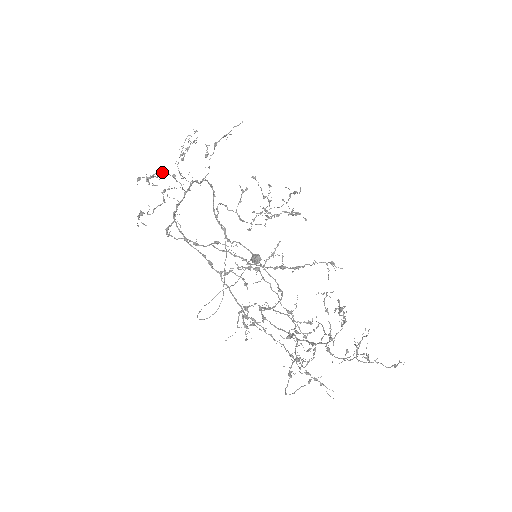
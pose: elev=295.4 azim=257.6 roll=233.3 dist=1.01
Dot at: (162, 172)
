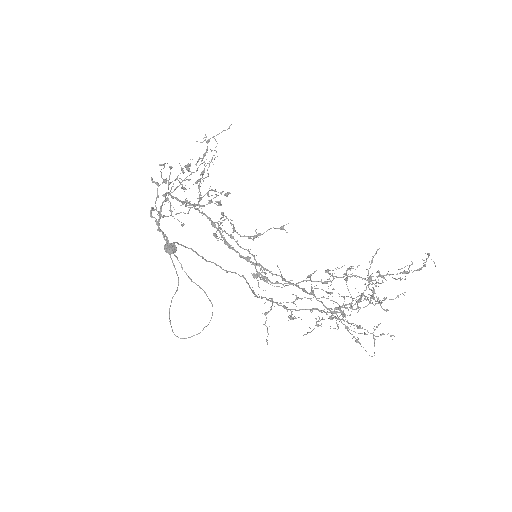
Dot at: (284, 225)
